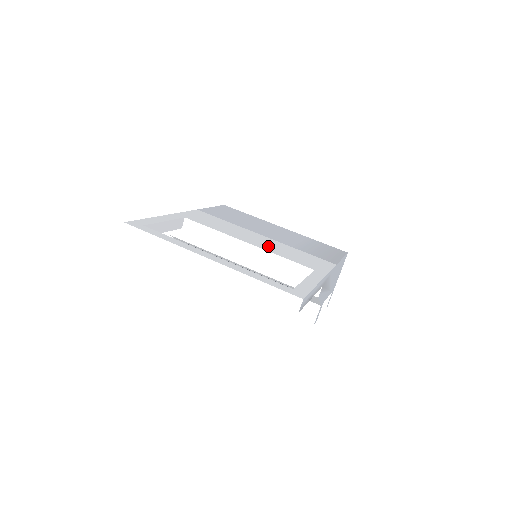
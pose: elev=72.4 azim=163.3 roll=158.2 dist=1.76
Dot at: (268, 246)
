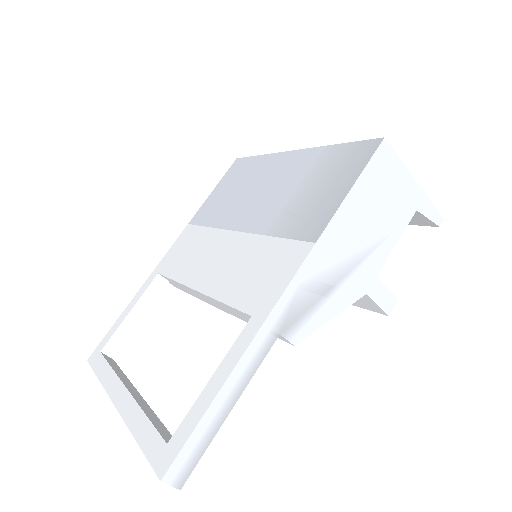
Dot at: (220, 274)
